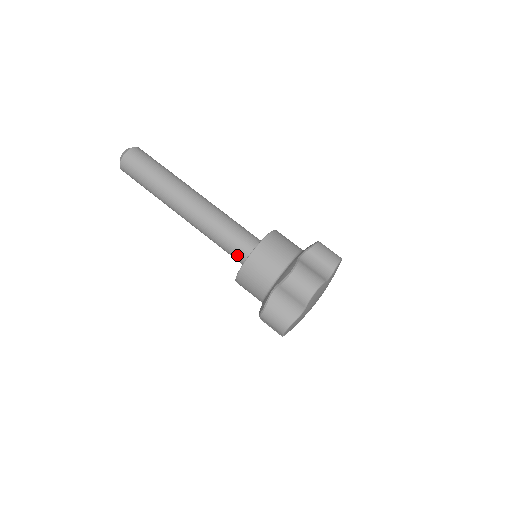
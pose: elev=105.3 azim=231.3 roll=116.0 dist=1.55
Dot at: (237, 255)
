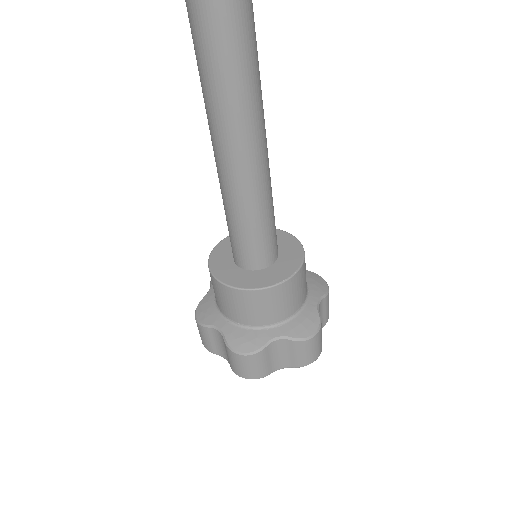
Dot at: (250, 254)
